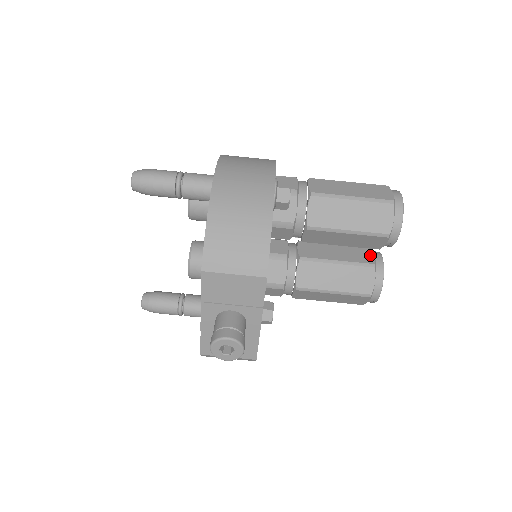
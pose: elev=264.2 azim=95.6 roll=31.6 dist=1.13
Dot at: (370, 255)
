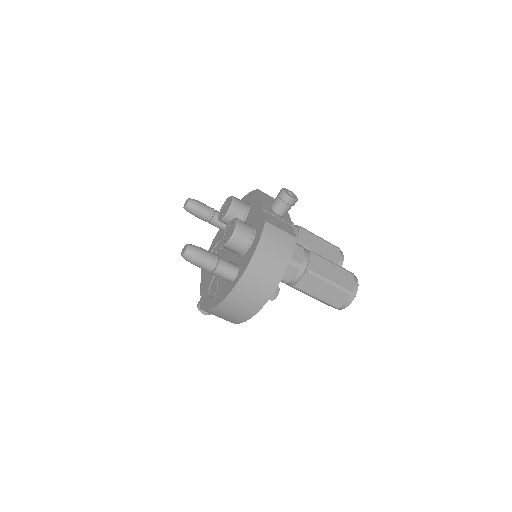
Dot at: occluded
